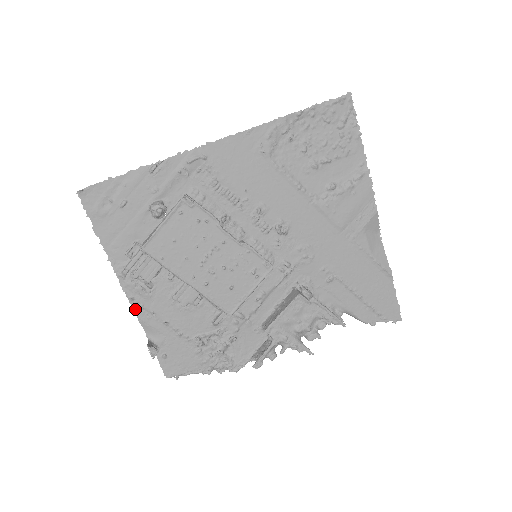
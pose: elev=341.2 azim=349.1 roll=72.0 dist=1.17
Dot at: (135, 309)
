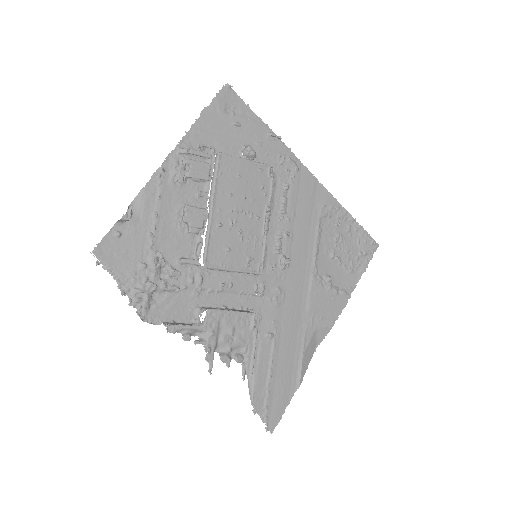
Dot at: (153, 178)
